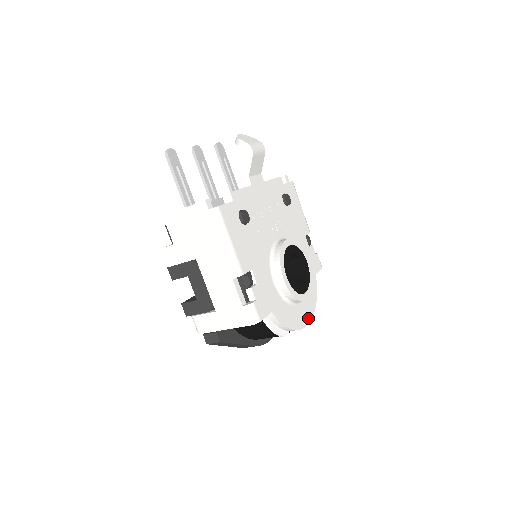
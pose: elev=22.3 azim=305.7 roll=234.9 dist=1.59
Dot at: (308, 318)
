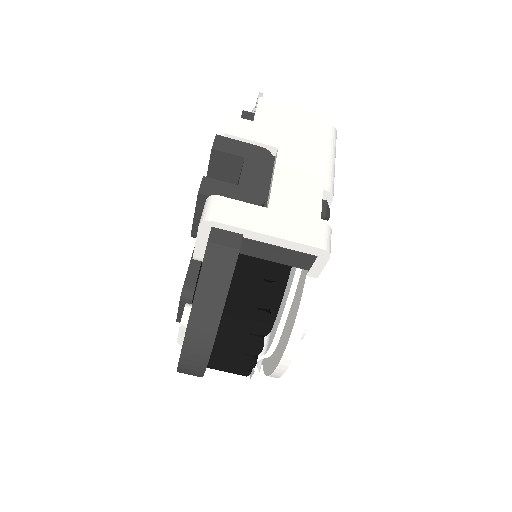
Dot at: occluded
